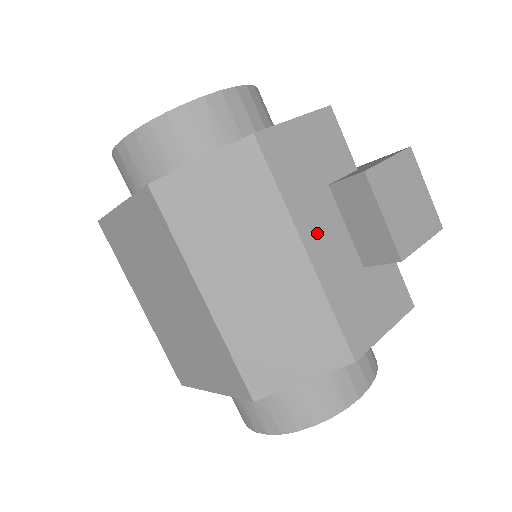
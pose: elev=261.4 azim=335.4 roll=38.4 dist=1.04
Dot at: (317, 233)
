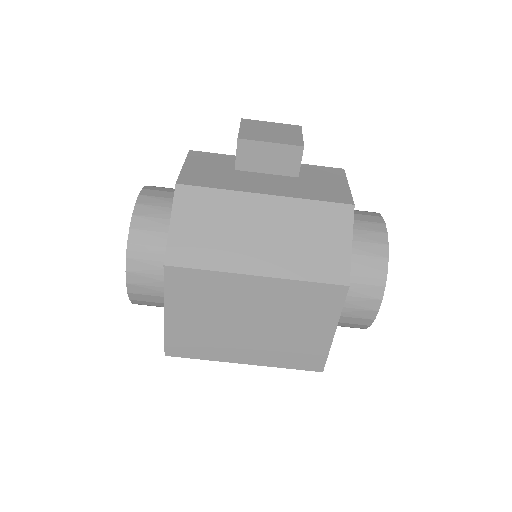
Dot at: (259, 186)
